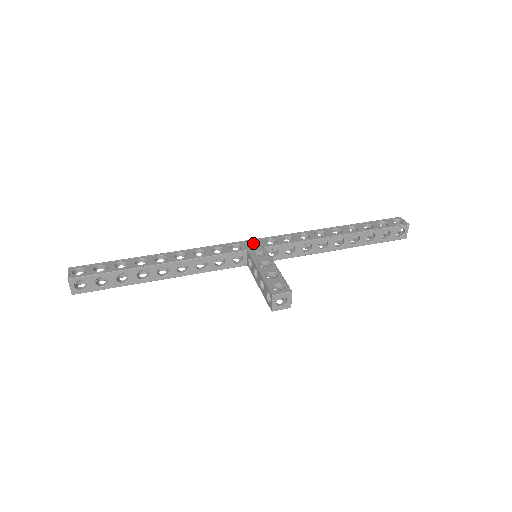
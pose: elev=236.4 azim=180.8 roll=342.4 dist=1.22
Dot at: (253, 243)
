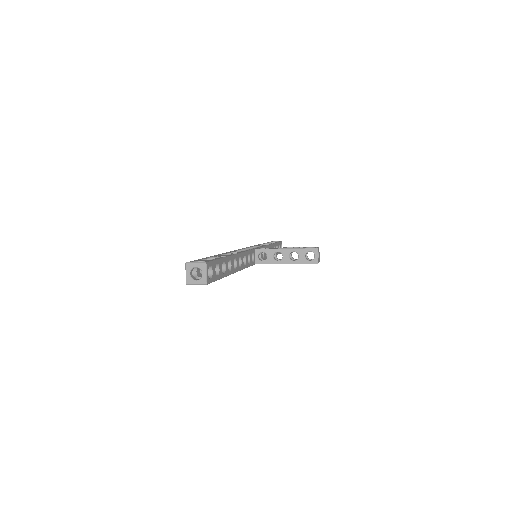
Dot at: occluded
